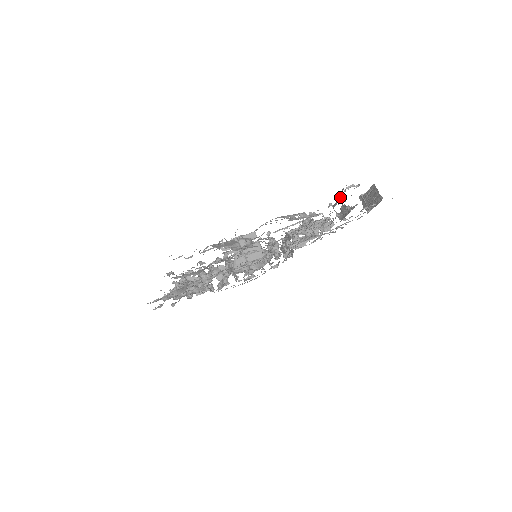
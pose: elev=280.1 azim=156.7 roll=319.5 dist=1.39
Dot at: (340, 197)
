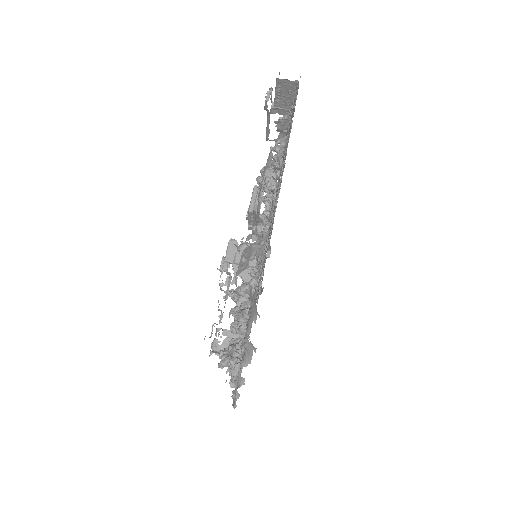
Dot at: (268, 118)
